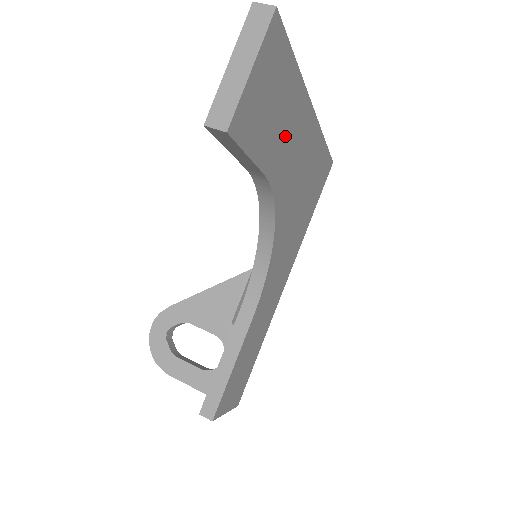
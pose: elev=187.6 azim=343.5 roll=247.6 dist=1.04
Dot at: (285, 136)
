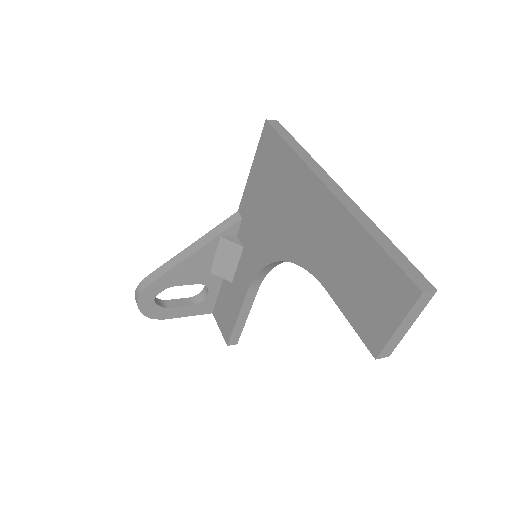
Dot at: occluded
